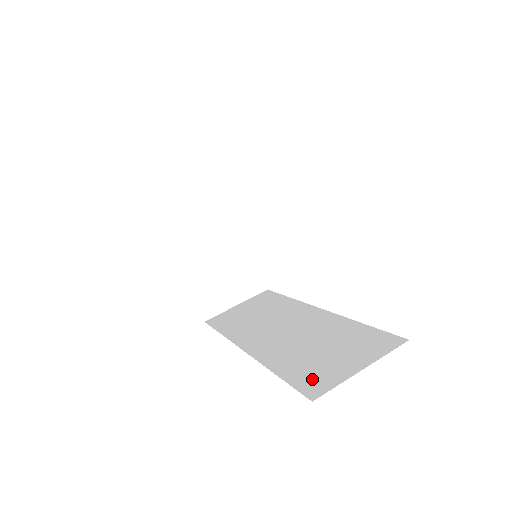
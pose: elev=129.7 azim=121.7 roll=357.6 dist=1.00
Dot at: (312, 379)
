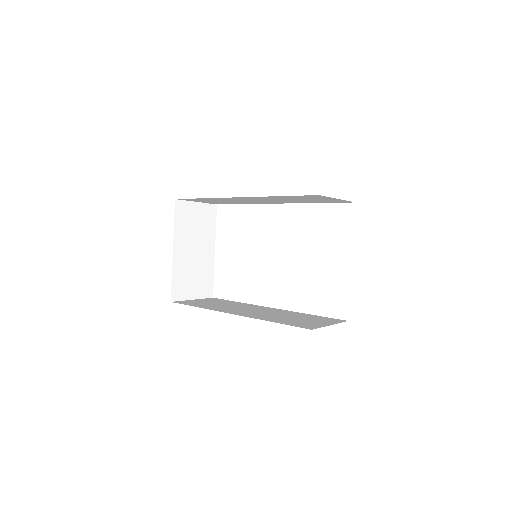
Dot at: (302, 325)
